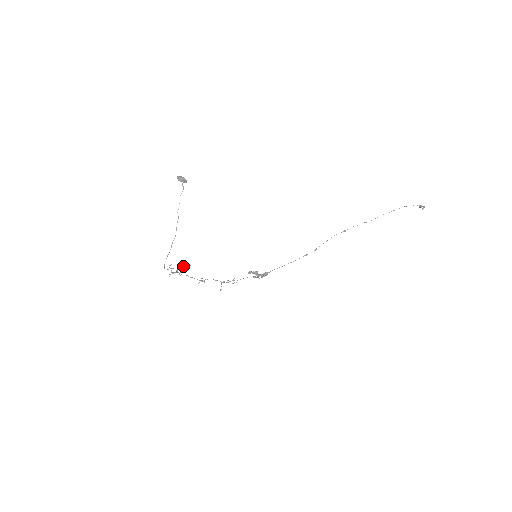
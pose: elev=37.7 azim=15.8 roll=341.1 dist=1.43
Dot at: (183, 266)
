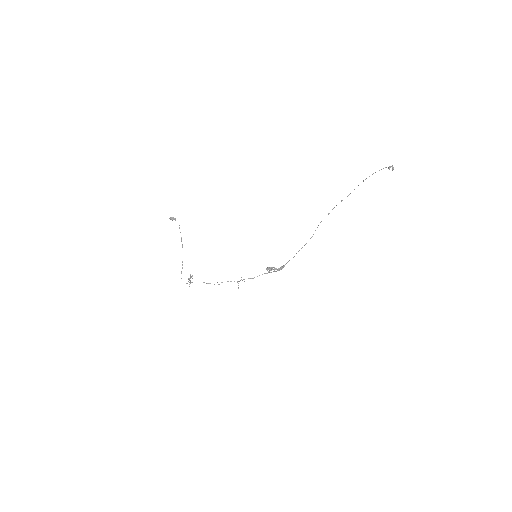
Dot at: (190, 277)
